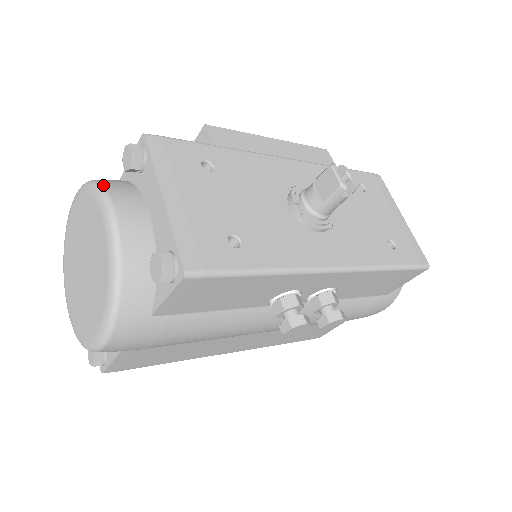
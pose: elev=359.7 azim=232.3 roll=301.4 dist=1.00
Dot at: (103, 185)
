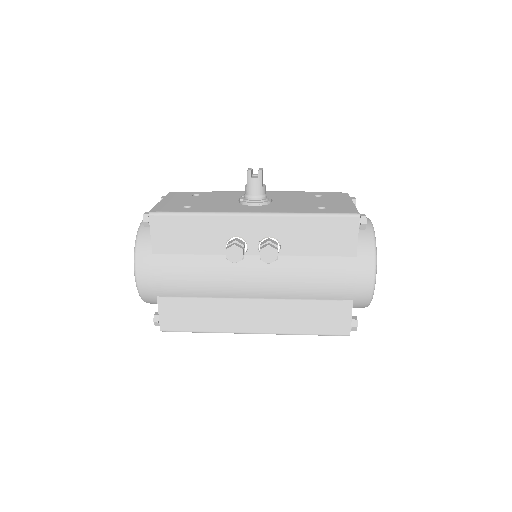
Dot at: occluded
